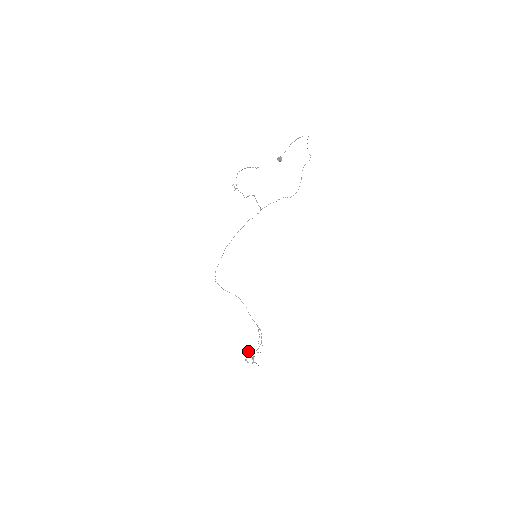
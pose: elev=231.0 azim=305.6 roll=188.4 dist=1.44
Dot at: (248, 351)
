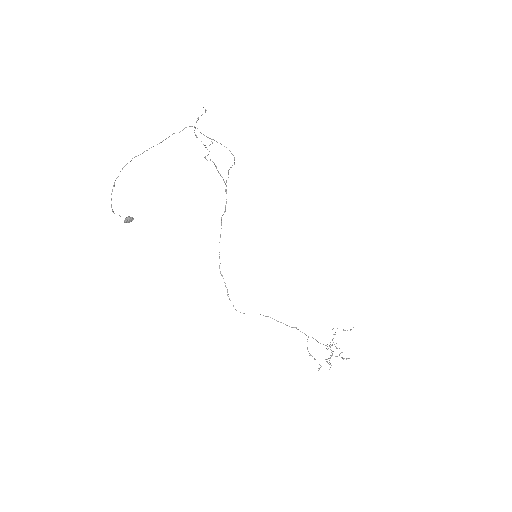
Dot at: (335, 334)
